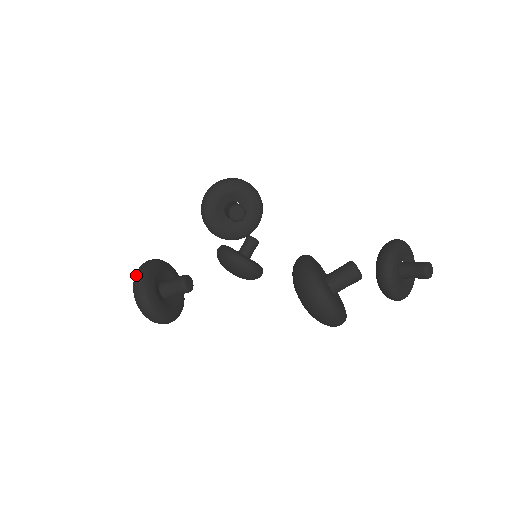
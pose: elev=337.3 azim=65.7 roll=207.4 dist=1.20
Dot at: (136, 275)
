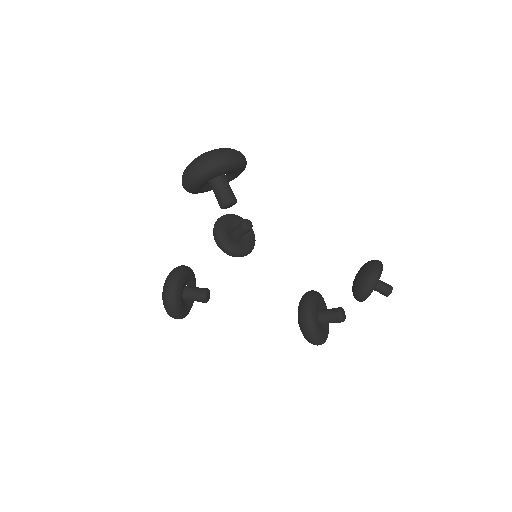
Dot at: (168, 310)
